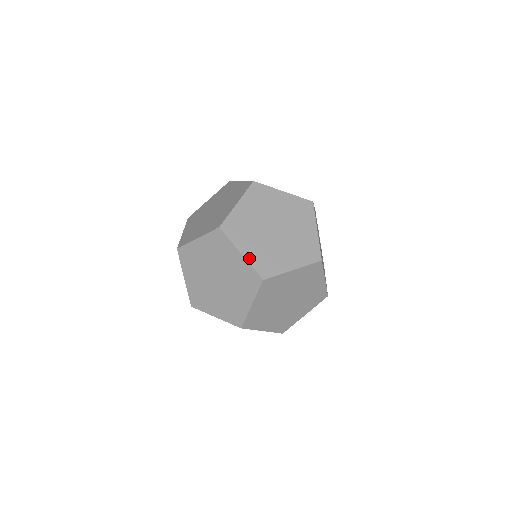
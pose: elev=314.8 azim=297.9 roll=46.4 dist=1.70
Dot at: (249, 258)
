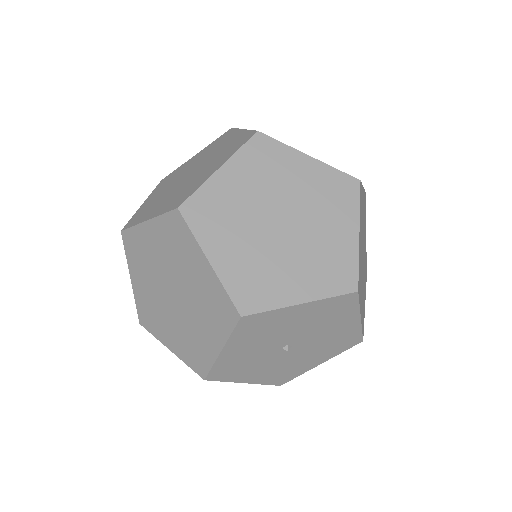
Dot at: (322, 162)
